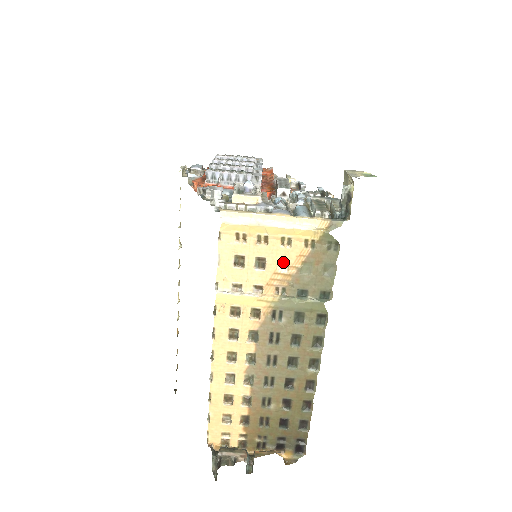
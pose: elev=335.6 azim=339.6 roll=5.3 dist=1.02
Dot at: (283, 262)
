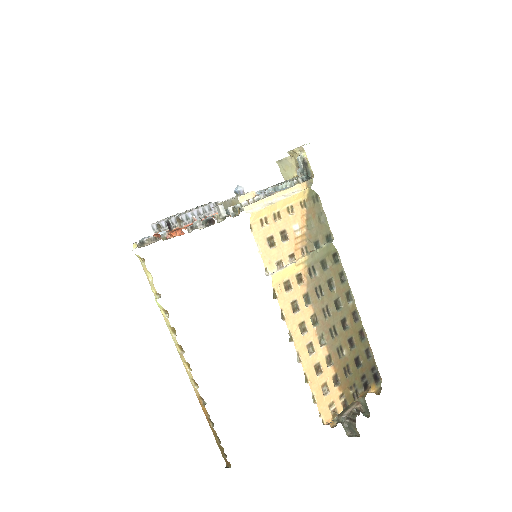
Dot at: (296, 227)
